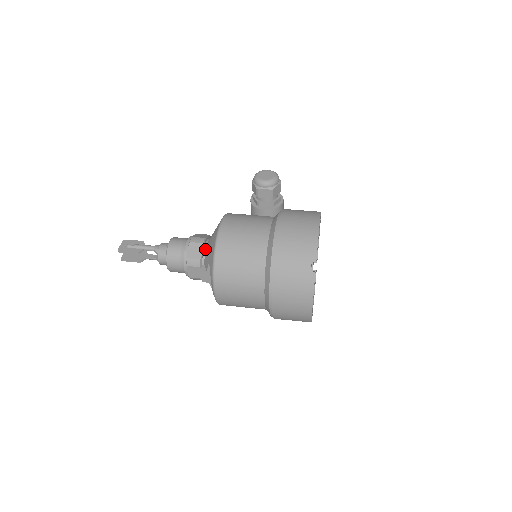
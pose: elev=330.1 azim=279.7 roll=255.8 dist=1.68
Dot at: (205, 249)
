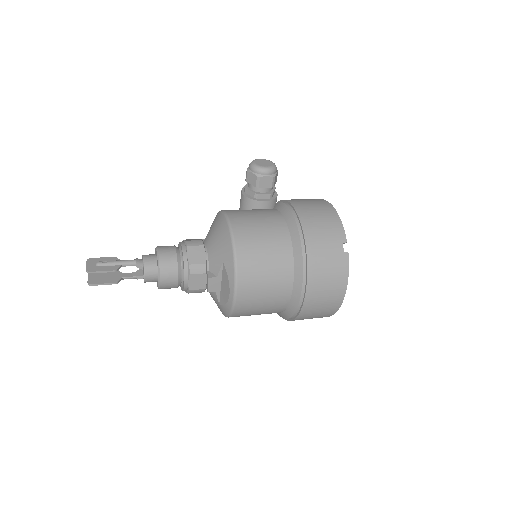
Dot at: (207, 252)
